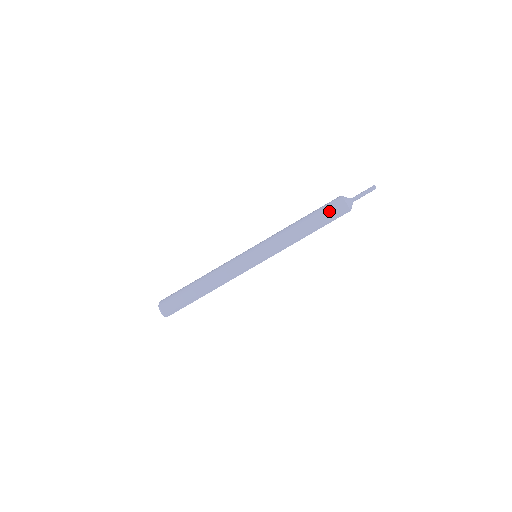
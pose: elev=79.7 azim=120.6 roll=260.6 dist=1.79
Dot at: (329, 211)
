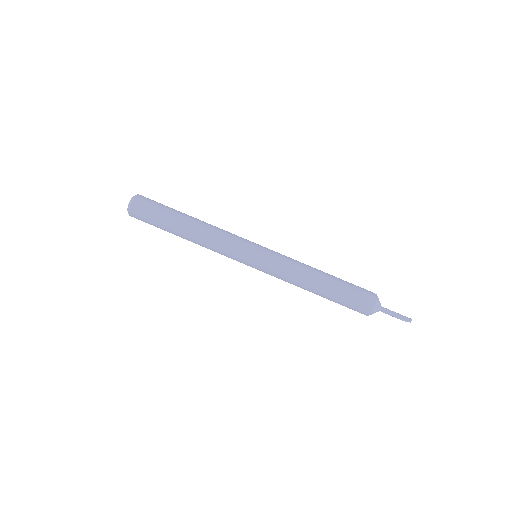
Dot at: (353, 299)
